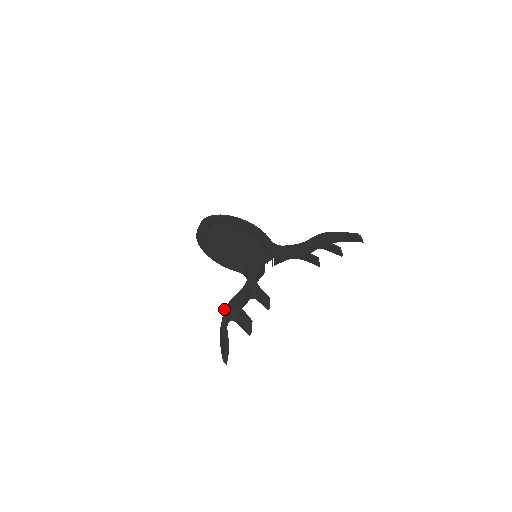
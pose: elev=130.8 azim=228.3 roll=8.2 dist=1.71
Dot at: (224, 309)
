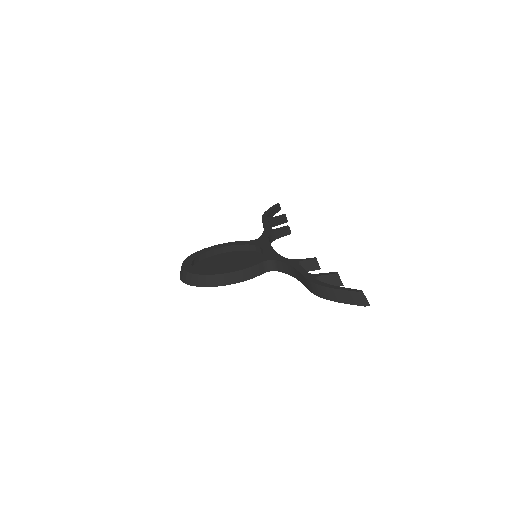
Dot at: (313, 283)
